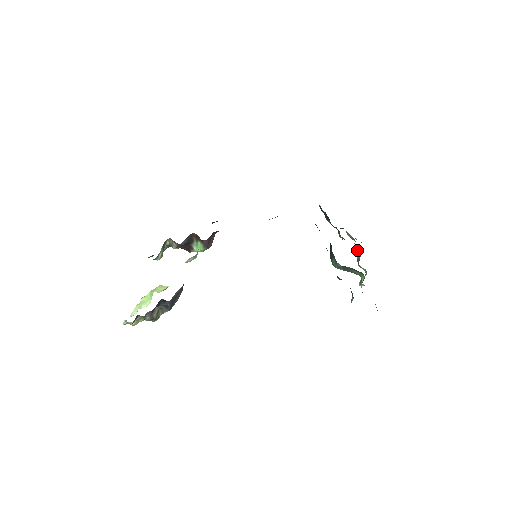
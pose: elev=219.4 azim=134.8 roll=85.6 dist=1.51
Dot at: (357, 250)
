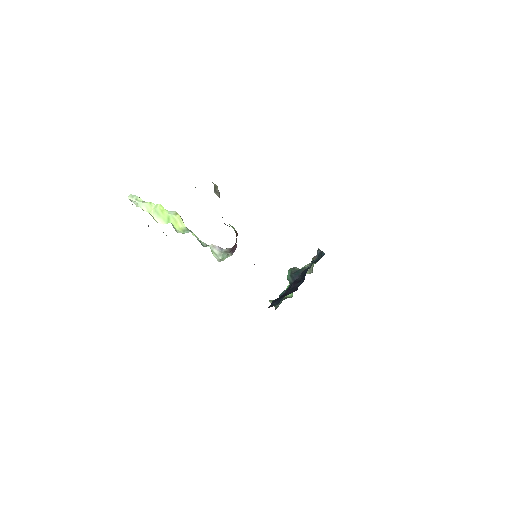
Dot at: occluded
